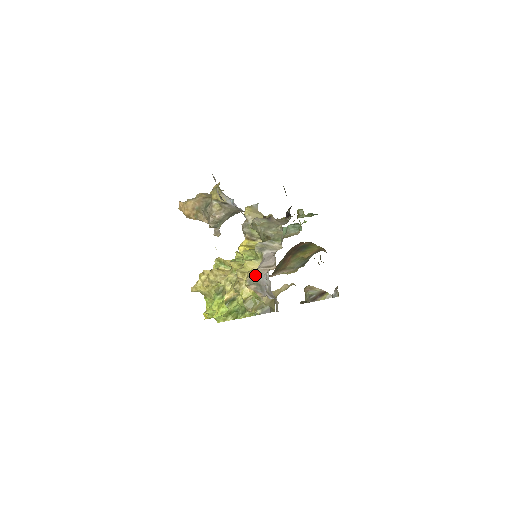
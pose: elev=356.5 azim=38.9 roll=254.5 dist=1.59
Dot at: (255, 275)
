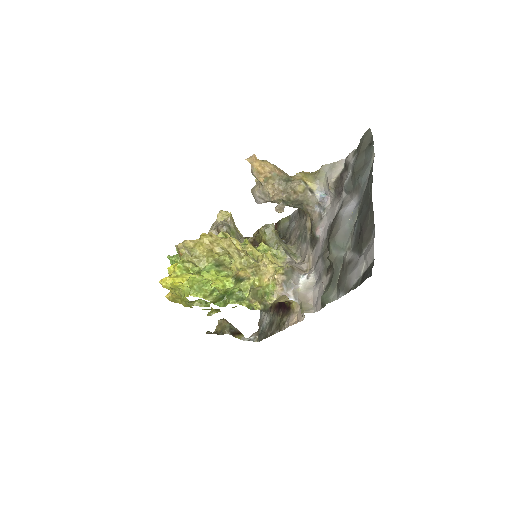
Dot at: (292, 269)
